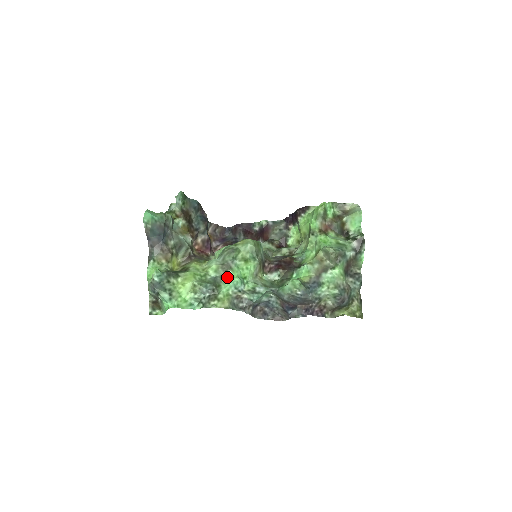
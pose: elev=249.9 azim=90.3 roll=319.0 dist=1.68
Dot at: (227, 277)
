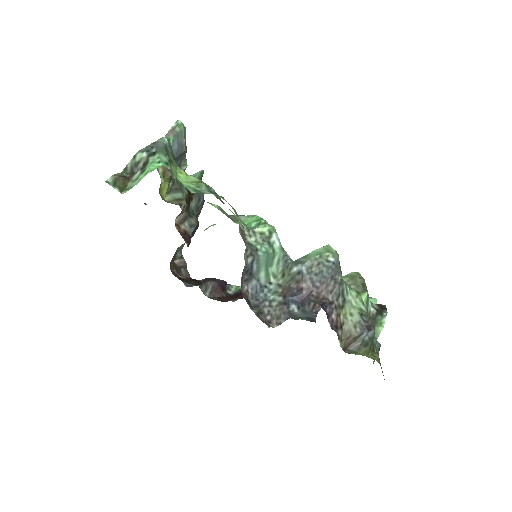
Dot at: occluded
